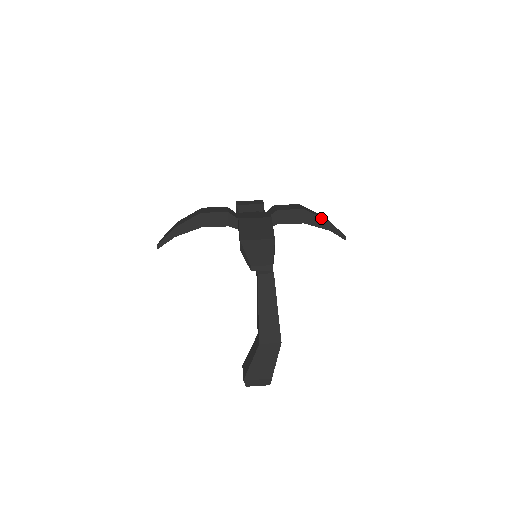
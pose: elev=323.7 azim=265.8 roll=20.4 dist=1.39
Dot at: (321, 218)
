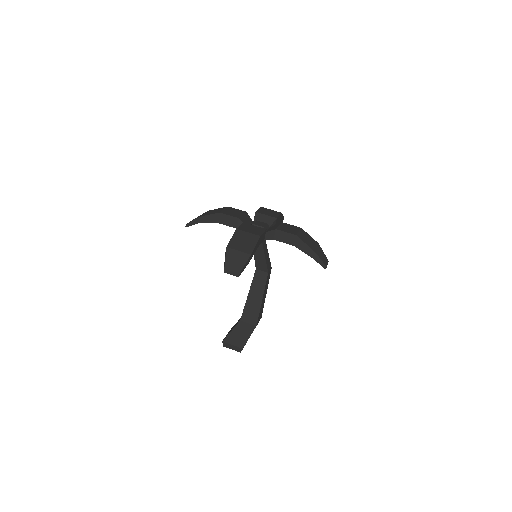
Dot at: (308, 246)
